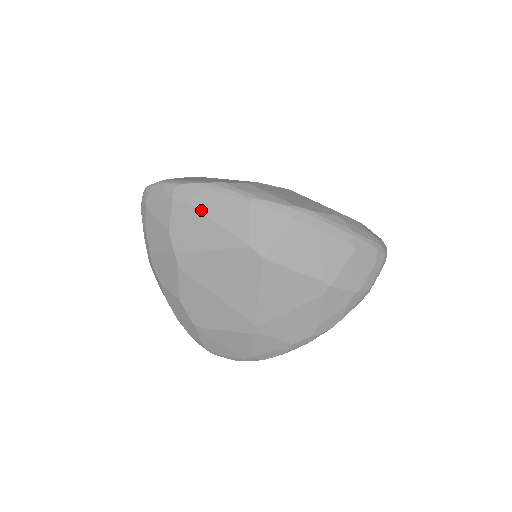
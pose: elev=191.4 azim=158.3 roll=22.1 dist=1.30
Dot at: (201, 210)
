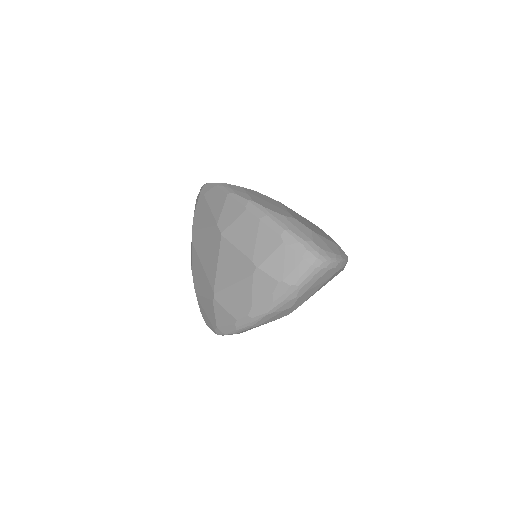
Dot at: (207, 200)
